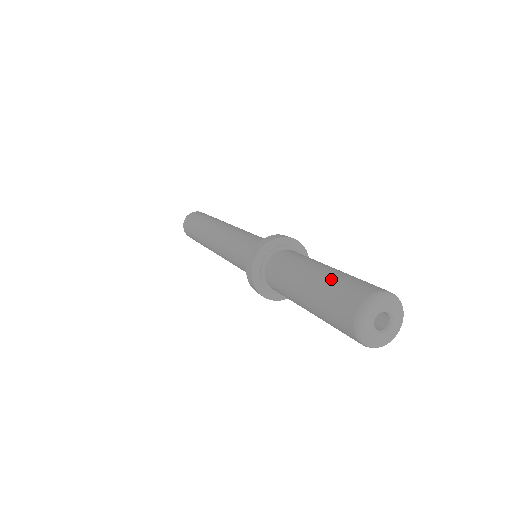
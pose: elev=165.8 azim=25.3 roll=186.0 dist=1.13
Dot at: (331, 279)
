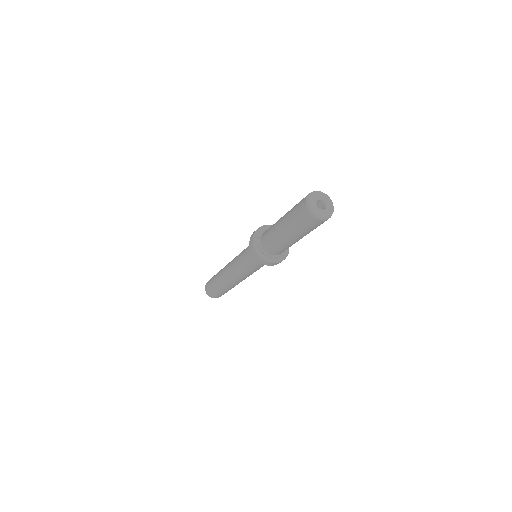
Dot at: (291, 209)
